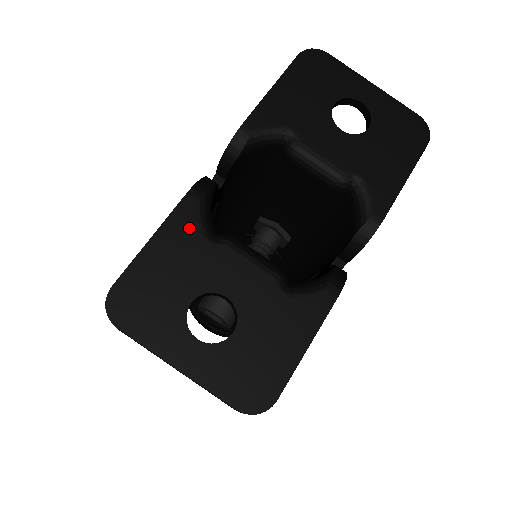
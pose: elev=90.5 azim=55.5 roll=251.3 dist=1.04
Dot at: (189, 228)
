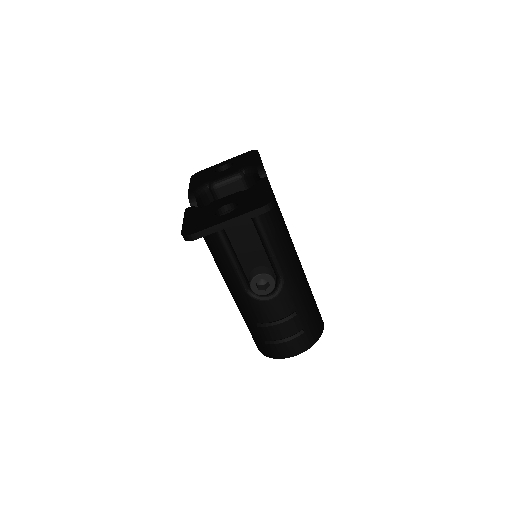
Dot at: (195, 211)
